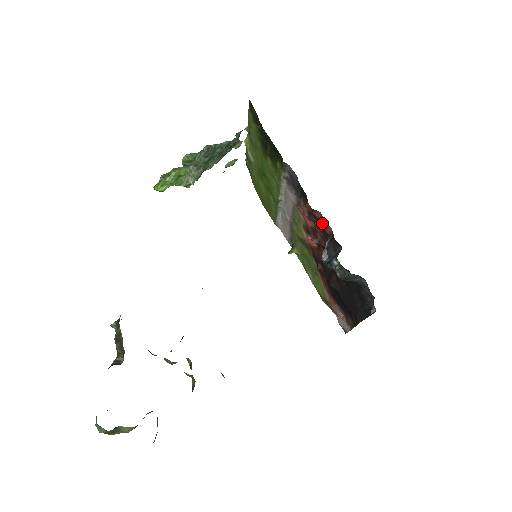
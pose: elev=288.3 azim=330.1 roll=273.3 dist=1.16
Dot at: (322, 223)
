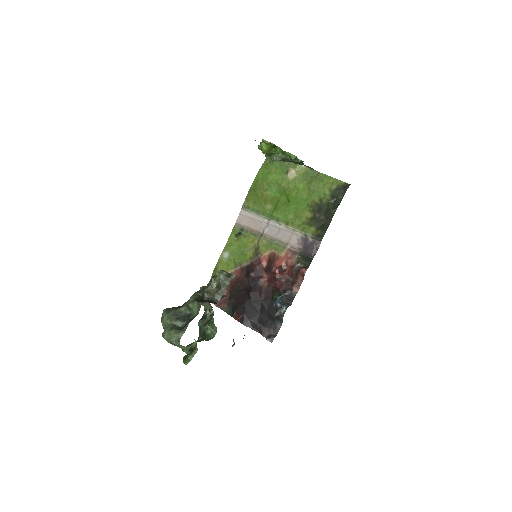
Dot at: (297, 283)
